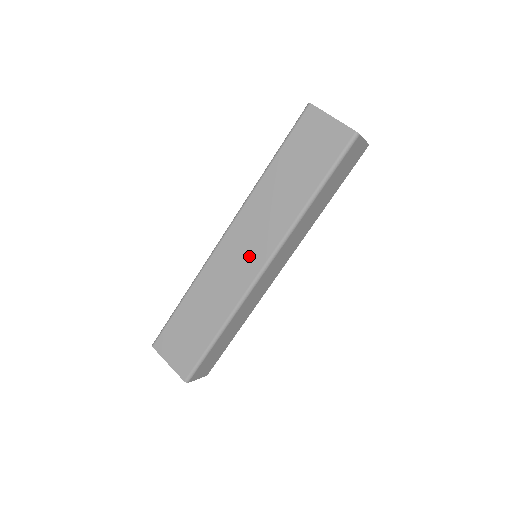
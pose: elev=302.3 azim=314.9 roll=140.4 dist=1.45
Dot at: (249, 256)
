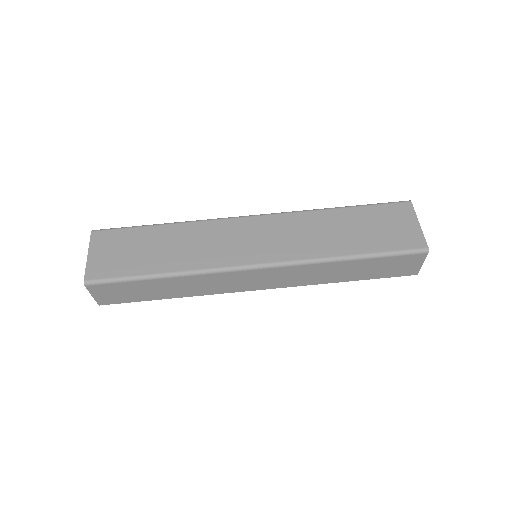
Dot at: (255, 247)
